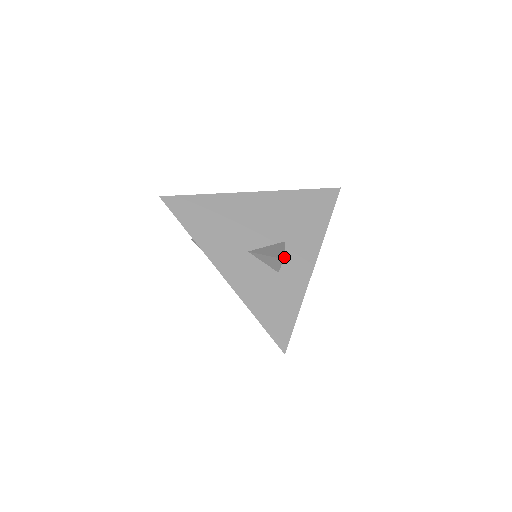
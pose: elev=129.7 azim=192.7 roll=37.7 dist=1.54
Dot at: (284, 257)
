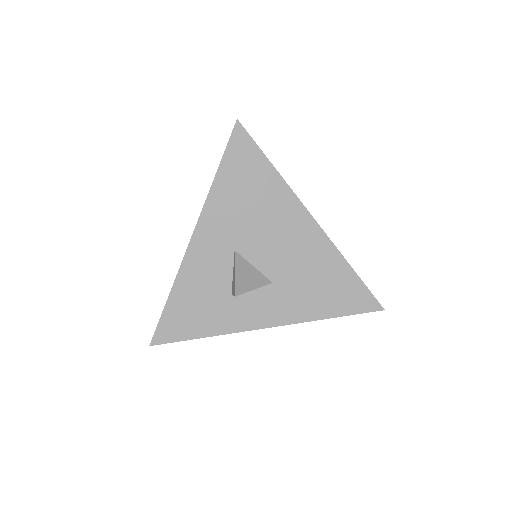
Dot at: (253, 291)
